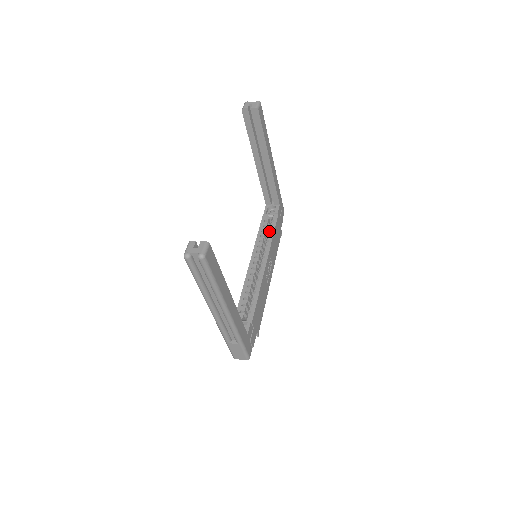
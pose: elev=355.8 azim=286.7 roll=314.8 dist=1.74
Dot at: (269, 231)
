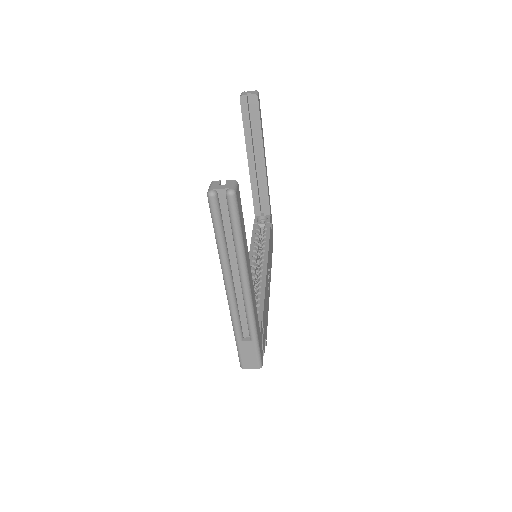
Dot at: (263, 238)
